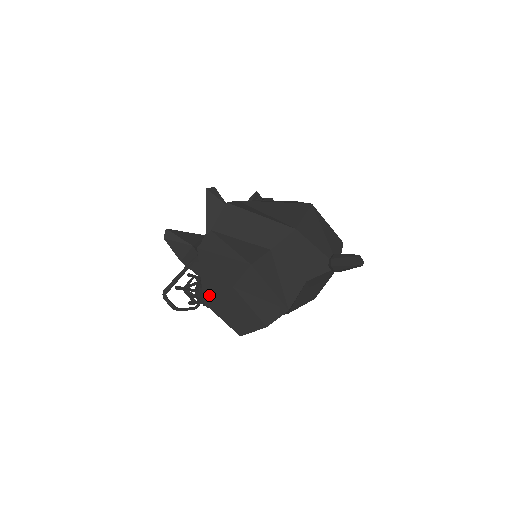
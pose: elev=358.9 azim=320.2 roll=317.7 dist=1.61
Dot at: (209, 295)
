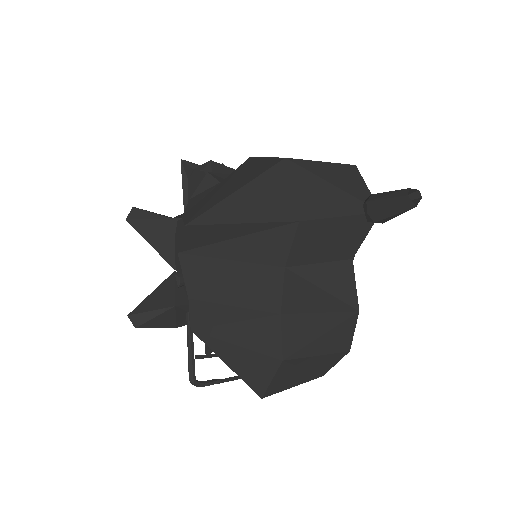
Dot at: (260, 386)
